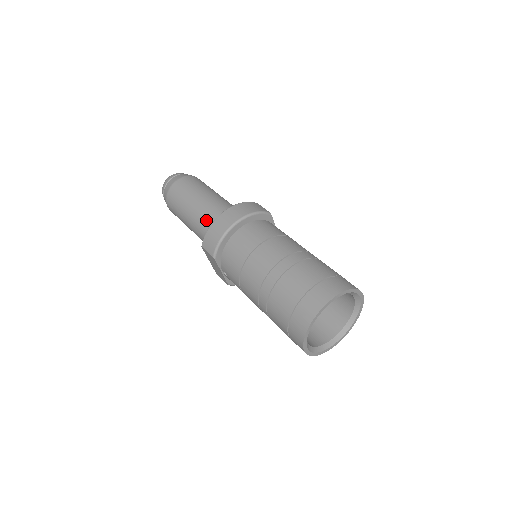
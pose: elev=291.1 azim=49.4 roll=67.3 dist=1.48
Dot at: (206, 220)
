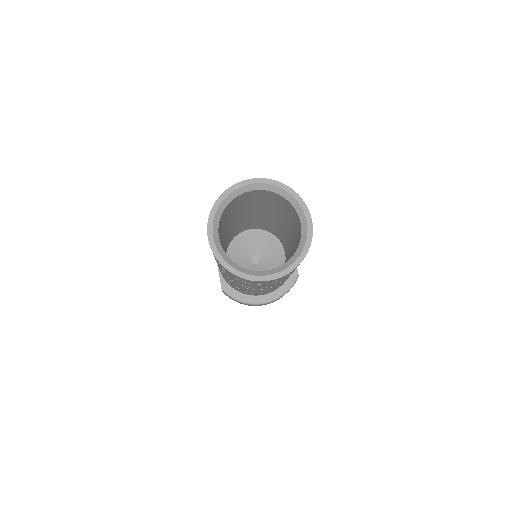
Dot at: occluded
